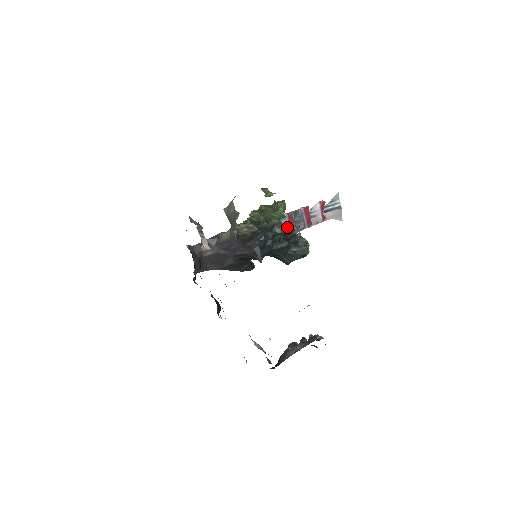
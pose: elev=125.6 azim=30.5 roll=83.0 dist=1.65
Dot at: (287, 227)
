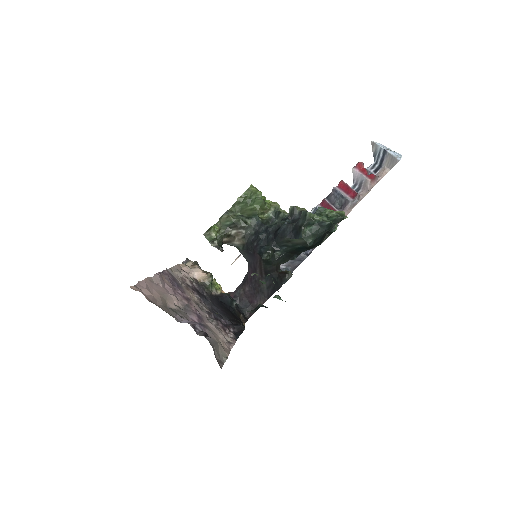
Dot at: occluded
